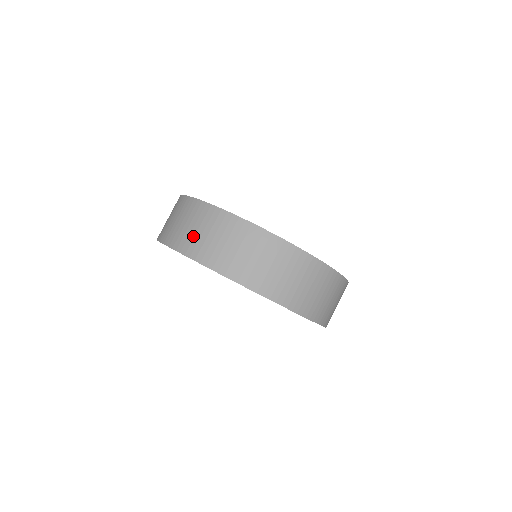
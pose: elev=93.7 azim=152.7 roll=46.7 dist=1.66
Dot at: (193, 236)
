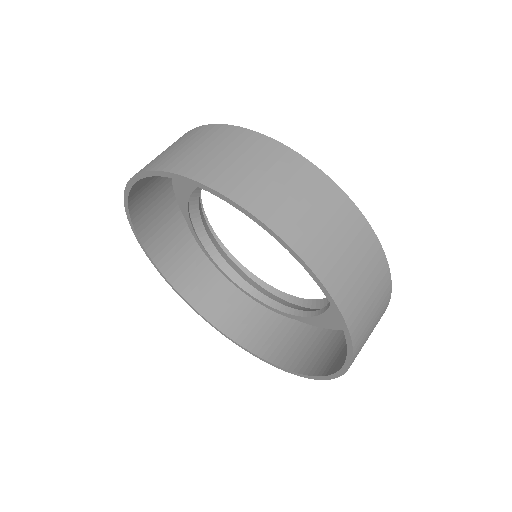
Dot at: occluded
